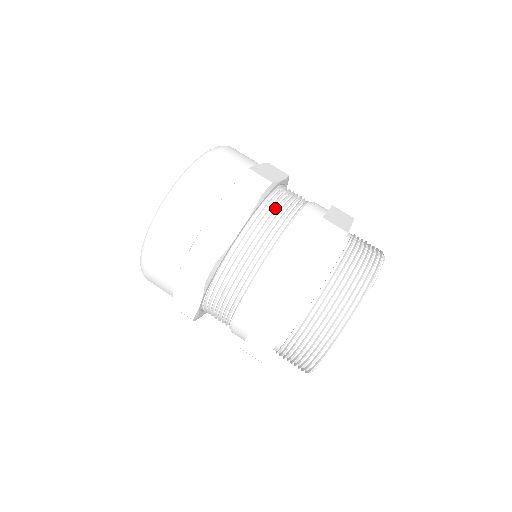
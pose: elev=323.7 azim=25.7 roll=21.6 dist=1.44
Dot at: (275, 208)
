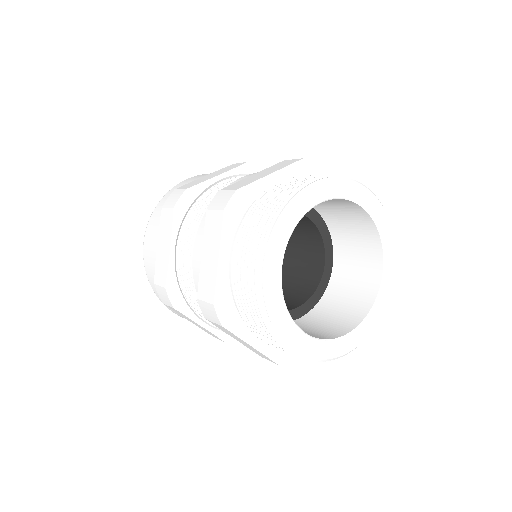
Dot at: occluded
